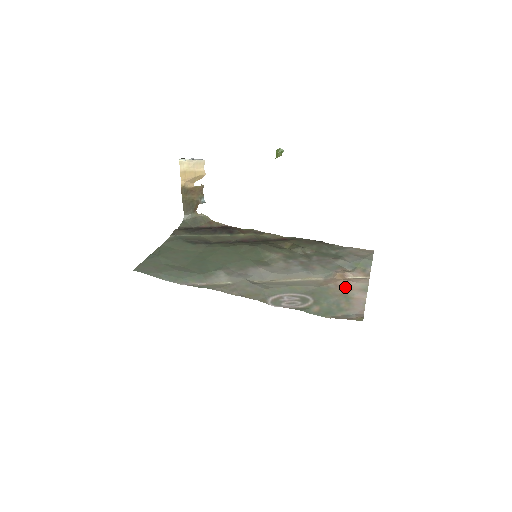
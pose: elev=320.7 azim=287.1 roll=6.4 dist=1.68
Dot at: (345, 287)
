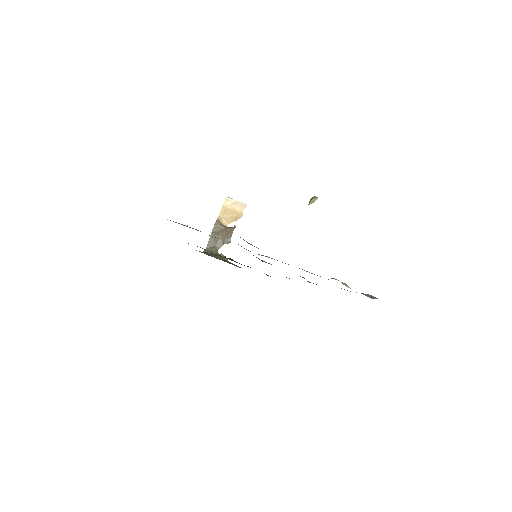
Dot at: occluded
